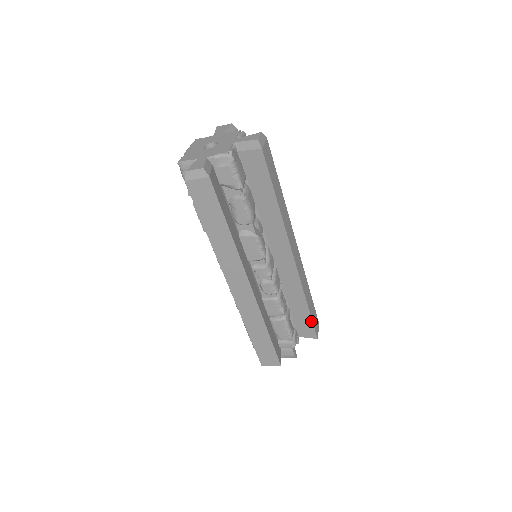
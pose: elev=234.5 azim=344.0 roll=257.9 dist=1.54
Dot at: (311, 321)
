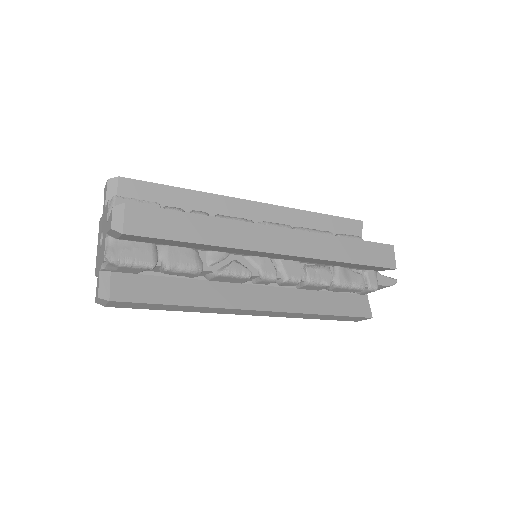
Dot at: (370, 266)
